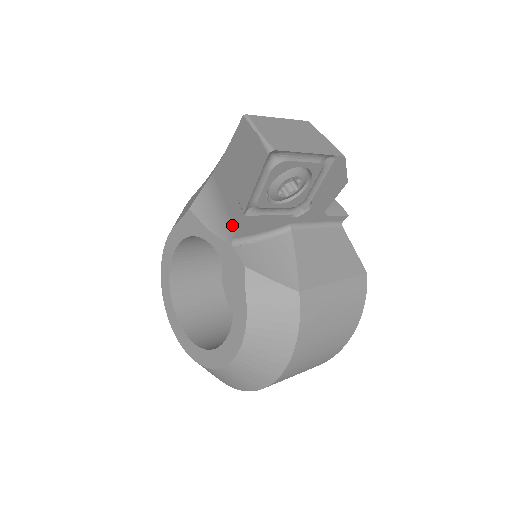
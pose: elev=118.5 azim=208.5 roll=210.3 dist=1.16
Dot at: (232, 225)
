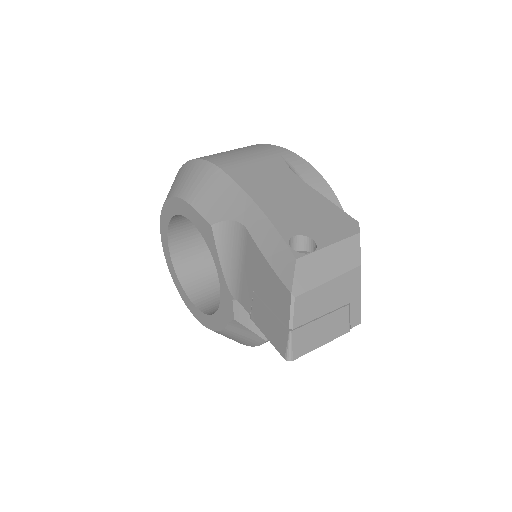
Dot at: (239, 293)
